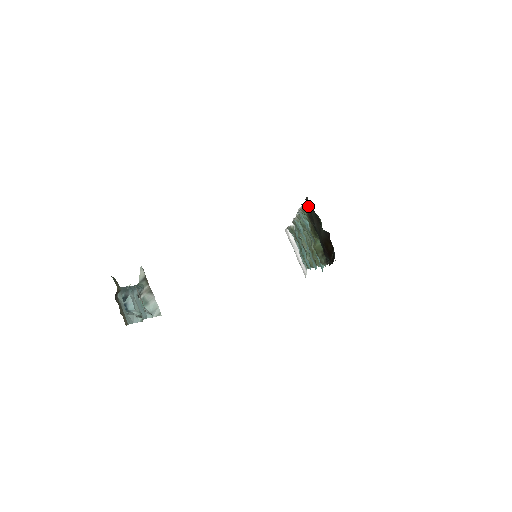
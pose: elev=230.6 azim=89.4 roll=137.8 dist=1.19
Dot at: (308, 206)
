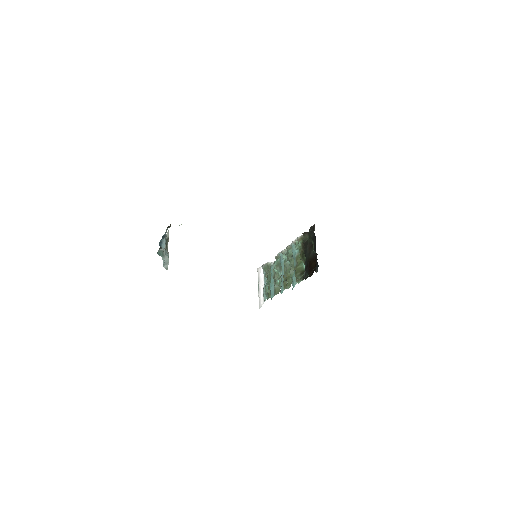
Dot at: (307, 235)
